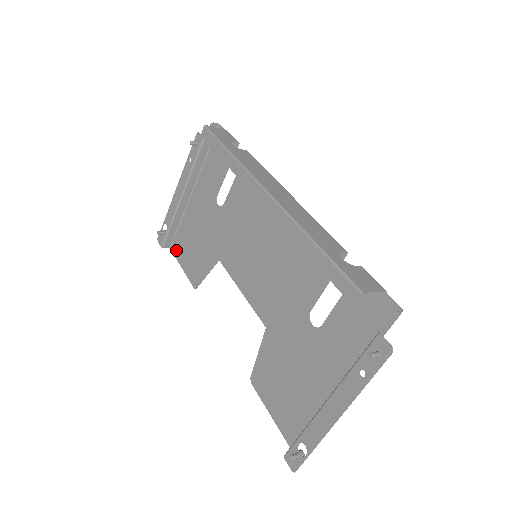
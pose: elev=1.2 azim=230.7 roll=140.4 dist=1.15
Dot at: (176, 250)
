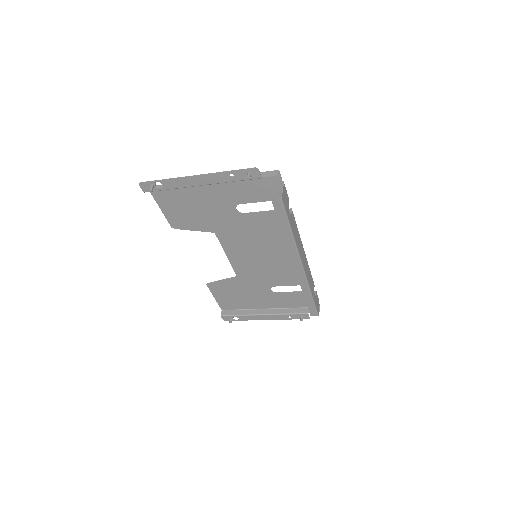
Dot at: (158, 194)
